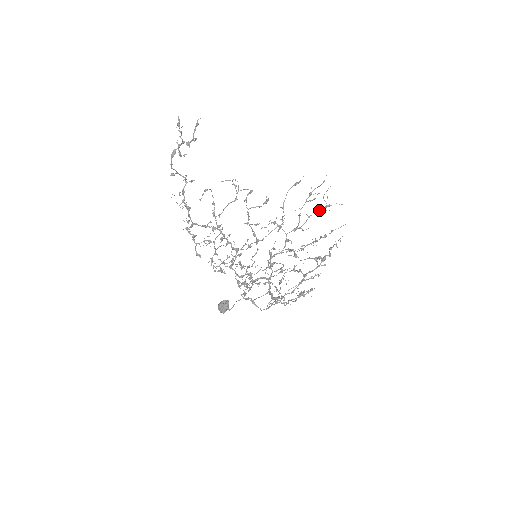
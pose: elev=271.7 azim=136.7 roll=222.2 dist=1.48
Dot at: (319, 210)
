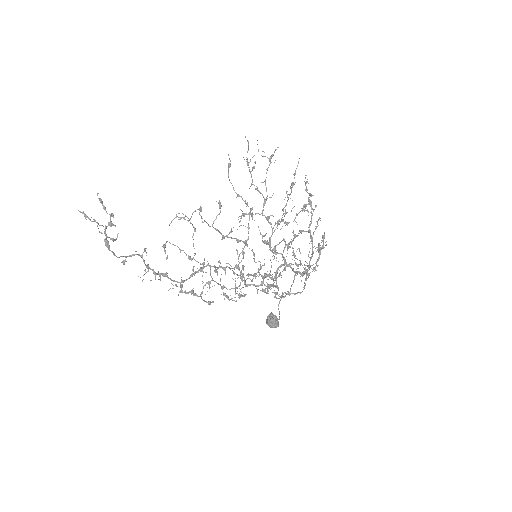
Dot at: (267, 169)
